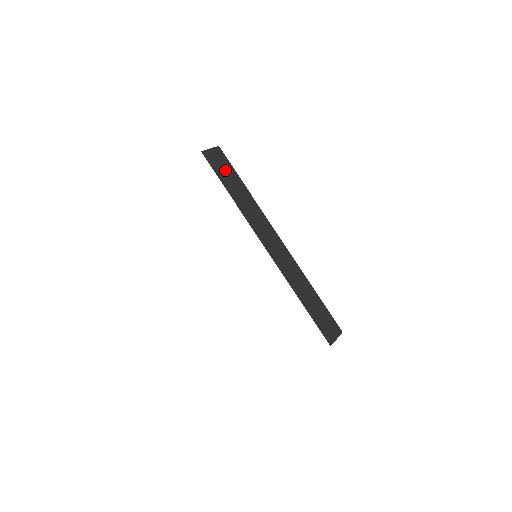
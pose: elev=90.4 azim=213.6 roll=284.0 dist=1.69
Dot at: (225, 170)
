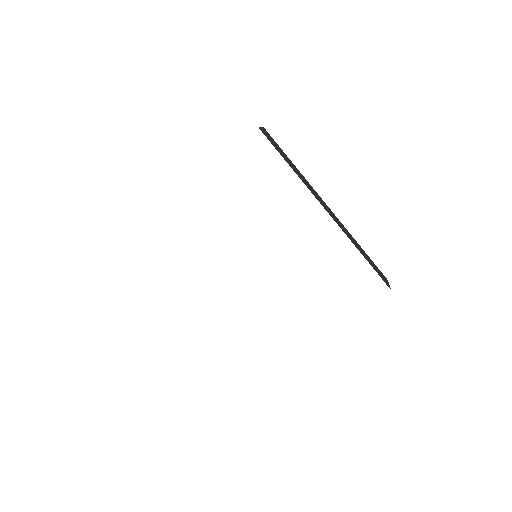
Dot at: (277, 147)
